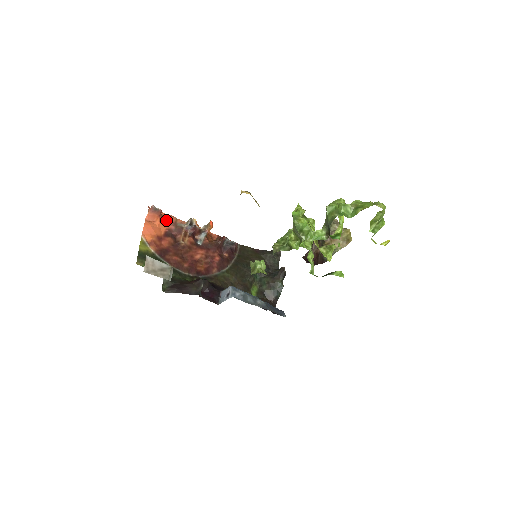
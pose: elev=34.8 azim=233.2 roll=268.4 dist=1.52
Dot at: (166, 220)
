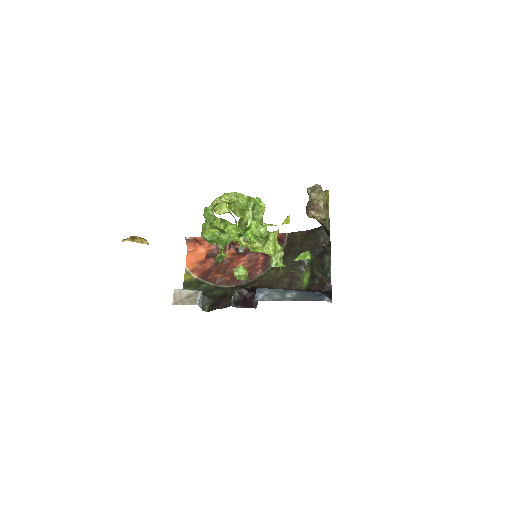
Dot at: (207, 242)
